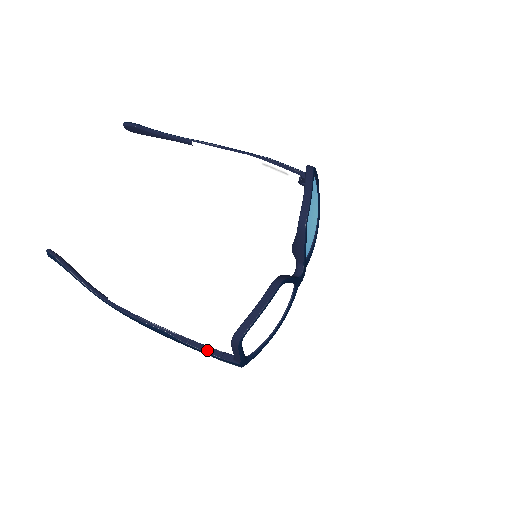
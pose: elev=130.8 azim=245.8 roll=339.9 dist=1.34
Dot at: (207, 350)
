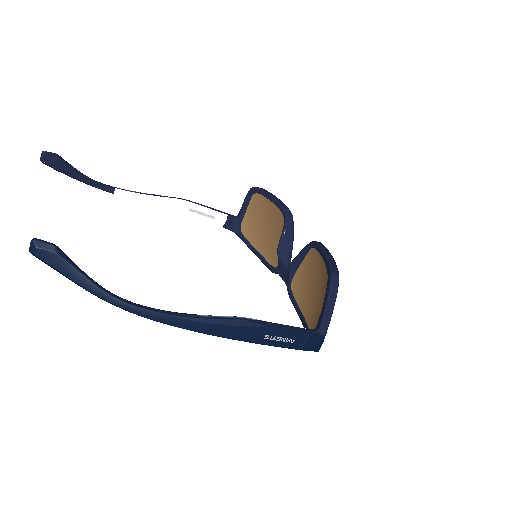
Dot at: (292, 328)
